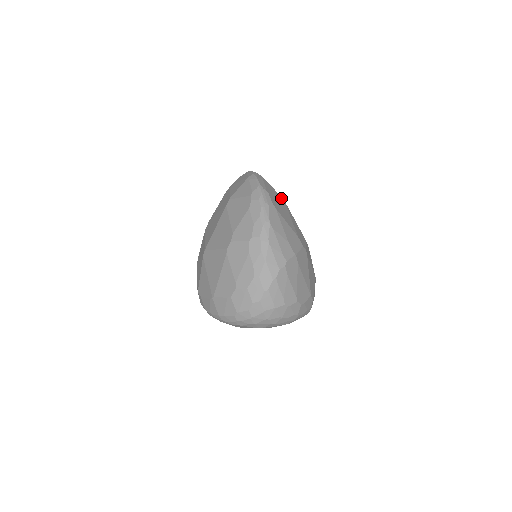
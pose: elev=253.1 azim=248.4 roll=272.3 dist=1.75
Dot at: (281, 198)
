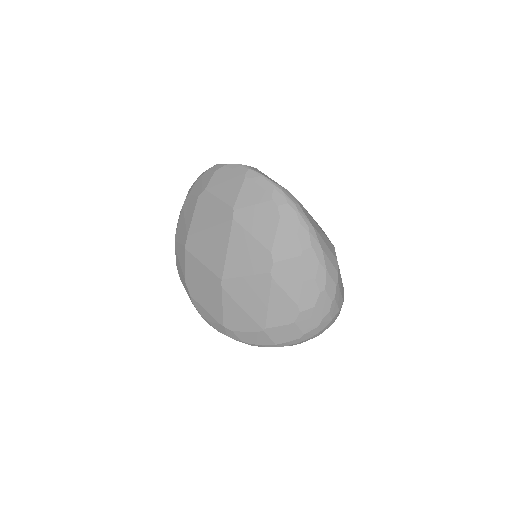
Dot at: occluded
